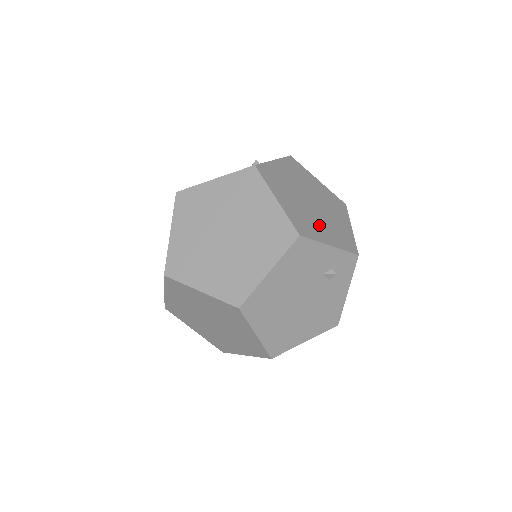
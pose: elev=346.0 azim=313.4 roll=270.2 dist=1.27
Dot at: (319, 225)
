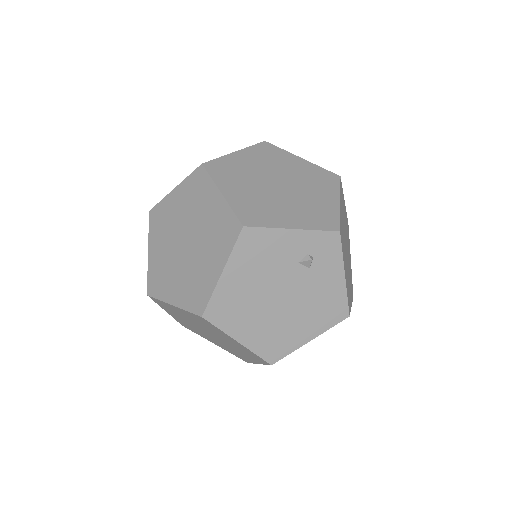
Dot at: (281, 209)
